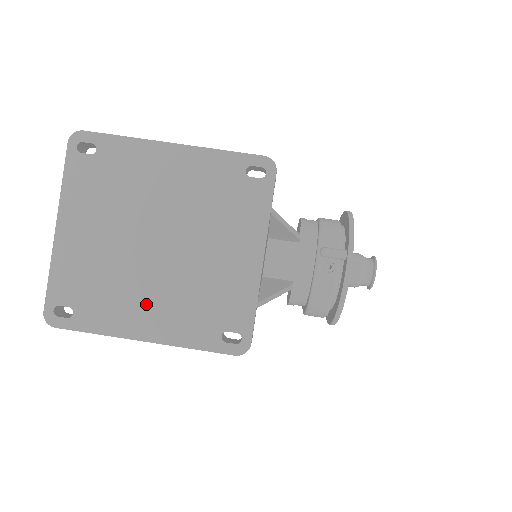
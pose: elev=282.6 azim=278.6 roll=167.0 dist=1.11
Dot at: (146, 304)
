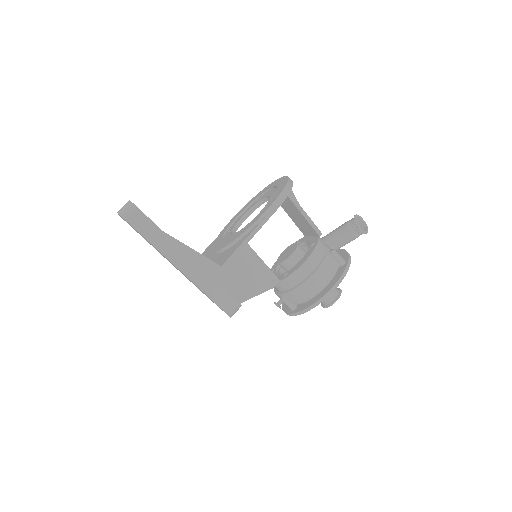
Dot at: occluded
